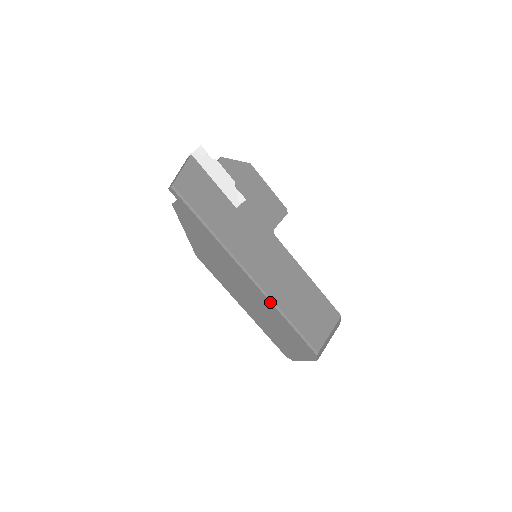
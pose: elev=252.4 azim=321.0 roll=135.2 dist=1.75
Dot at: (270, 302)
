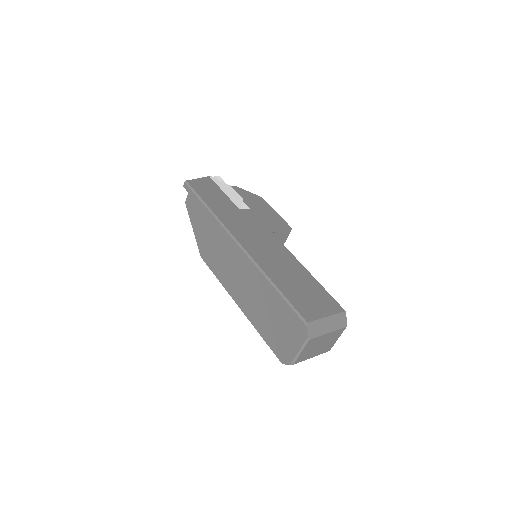
Dot at: (256, 268)
